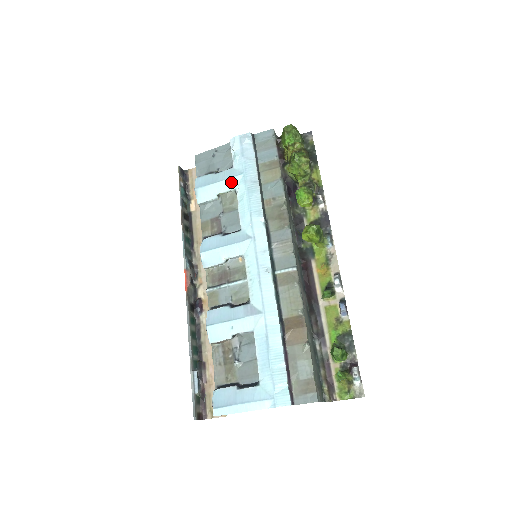
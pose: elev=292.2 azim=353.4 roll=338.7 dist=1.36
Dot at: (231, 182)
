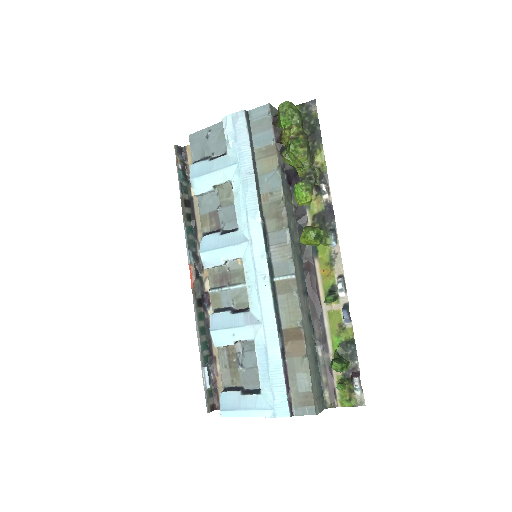
Dot at: (226, 173)
